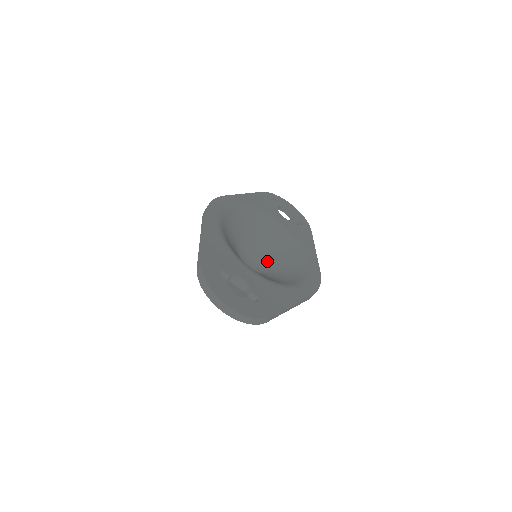
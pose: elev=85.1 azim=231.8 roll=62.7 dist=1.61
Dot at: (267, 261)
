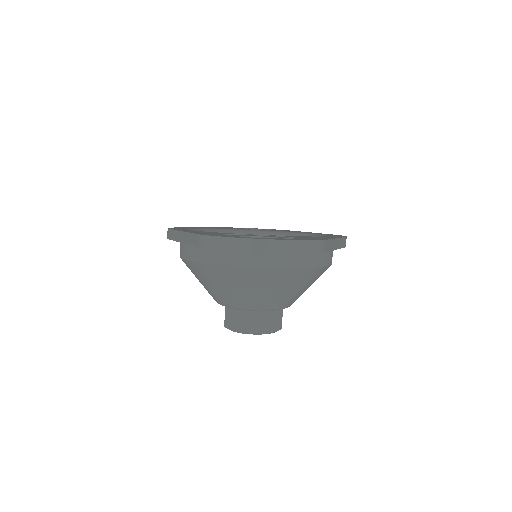
Dot at: occluded
